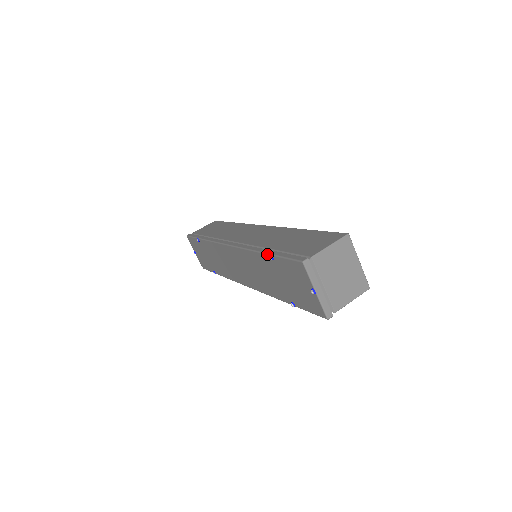
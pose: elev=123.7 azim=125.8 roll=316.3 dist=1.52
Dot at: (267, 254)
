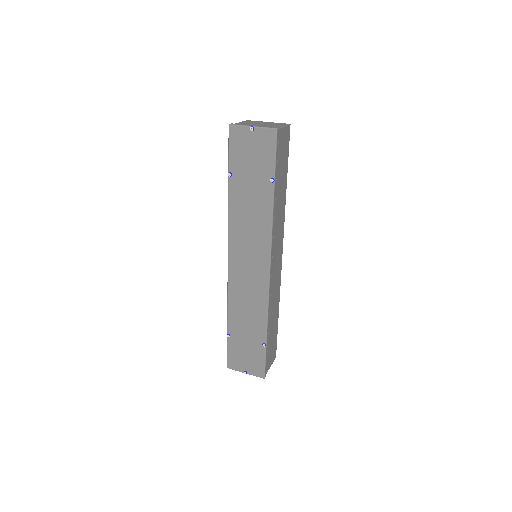
Dot at: (228, 181)
